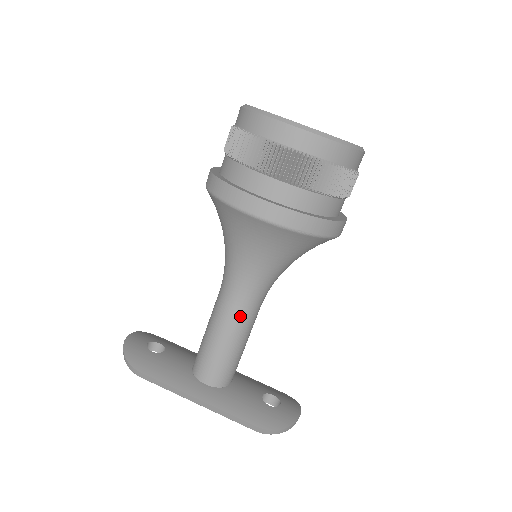
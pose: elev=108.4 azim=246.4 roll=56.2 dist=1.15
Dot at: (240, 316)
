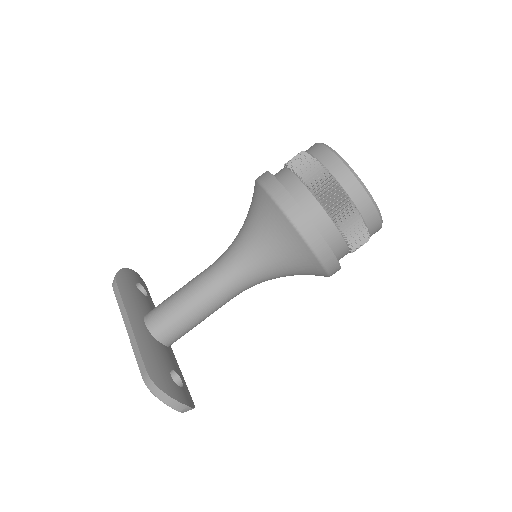
Dot at: (210, 283)
